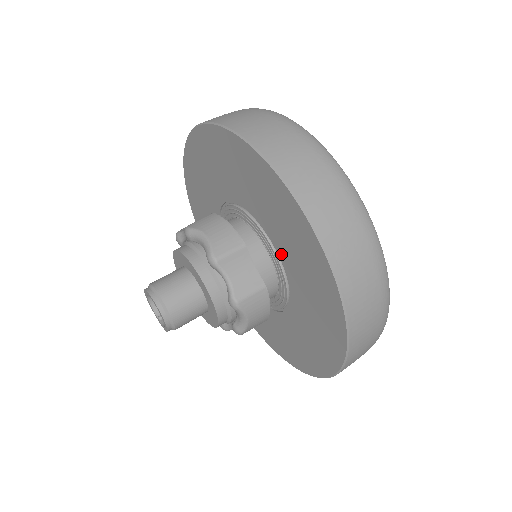
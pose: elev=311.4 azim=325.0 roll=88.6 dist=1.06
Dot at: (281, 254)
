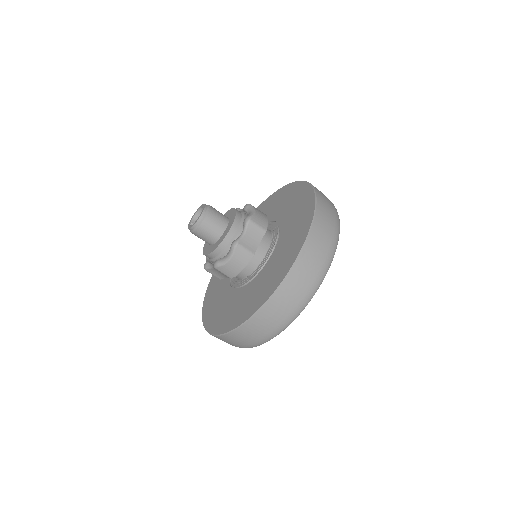
Dot at: (275, 251)
